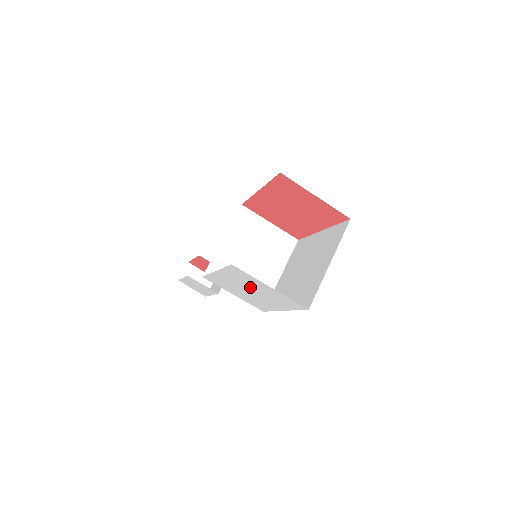
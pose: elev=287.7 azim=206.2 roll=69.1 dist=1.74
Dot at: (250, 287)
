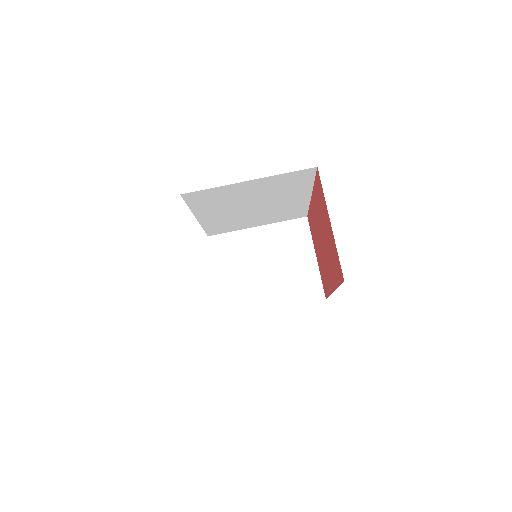
Dot at: occluded
